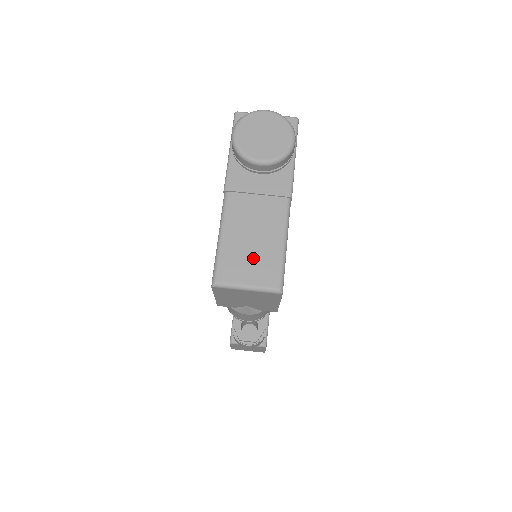
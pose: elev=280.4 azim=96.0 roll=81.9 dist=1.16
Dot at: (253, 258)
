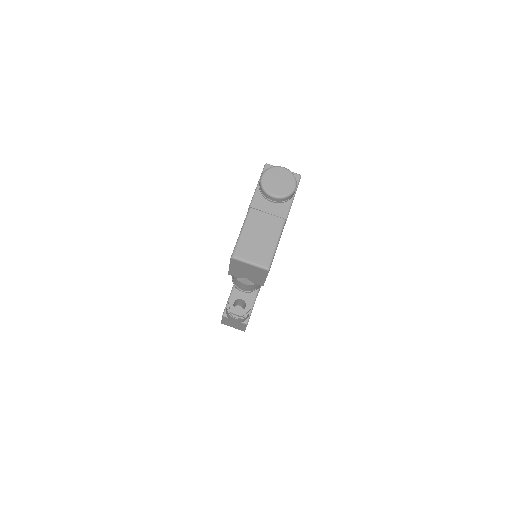
Dot at: (257, 248)
